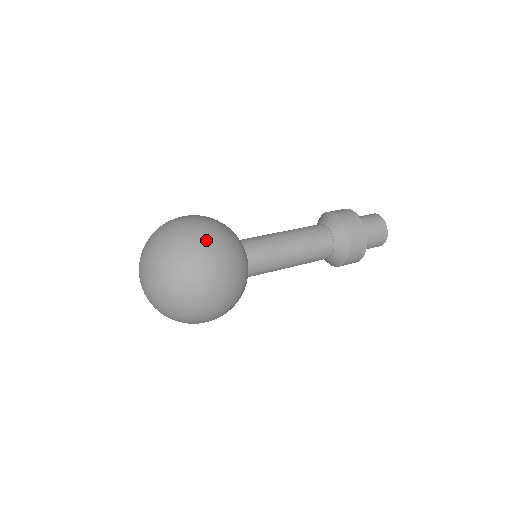
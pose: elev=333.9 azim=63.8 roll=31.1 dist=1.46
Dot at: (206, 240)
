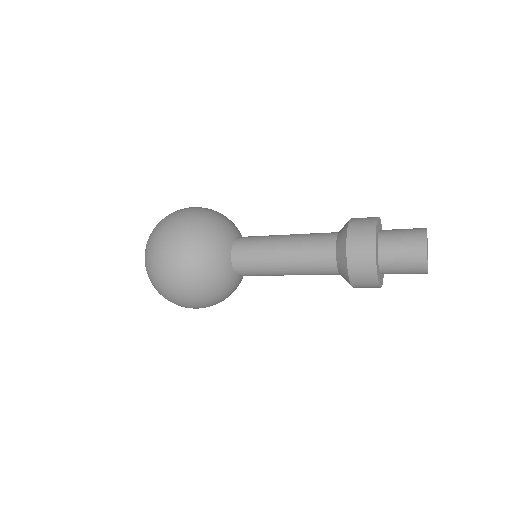
Dot at: (189, 208)
